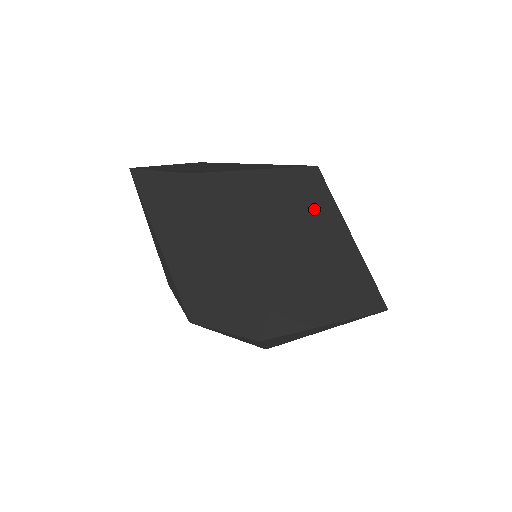
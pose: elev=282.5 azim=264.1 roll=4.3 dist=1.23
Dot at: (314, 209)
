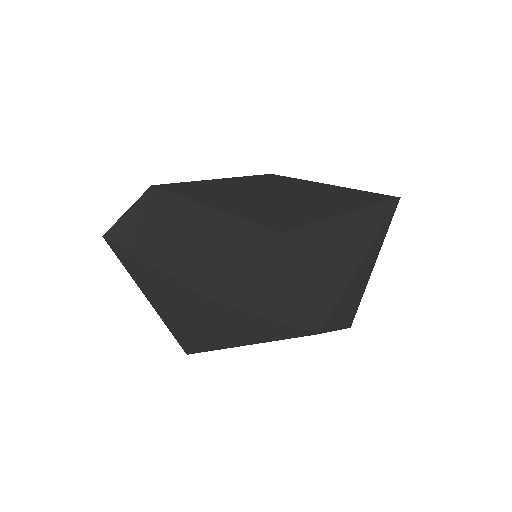
Dot at: (282, 184)
